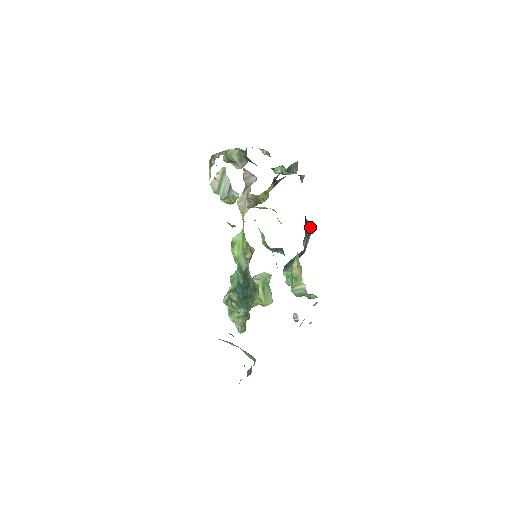
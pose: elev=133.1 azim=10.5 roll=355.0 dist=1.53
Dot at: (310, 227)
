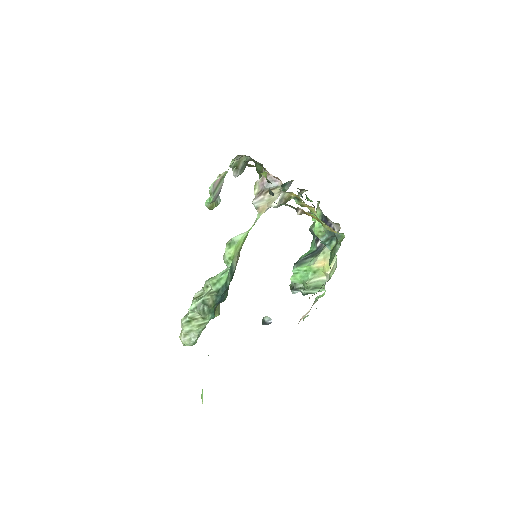
Dot at: occluded
